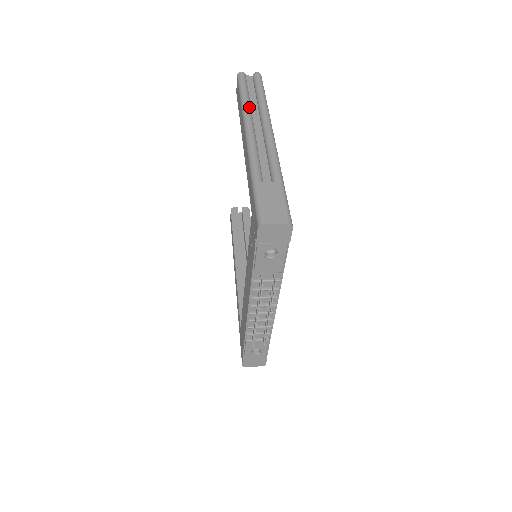
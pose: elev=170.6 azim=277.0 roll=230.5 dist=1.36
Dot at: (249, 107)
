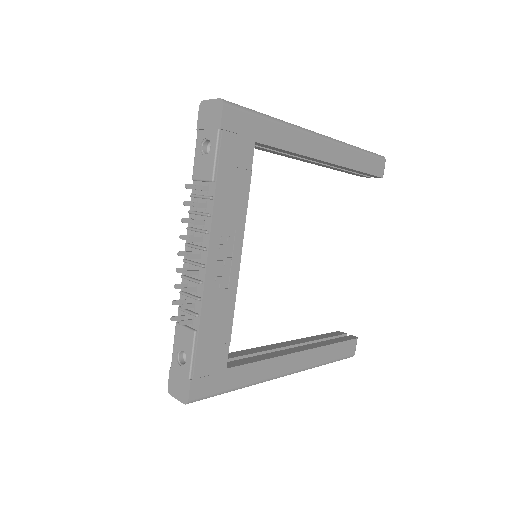
Dot at: occluded
